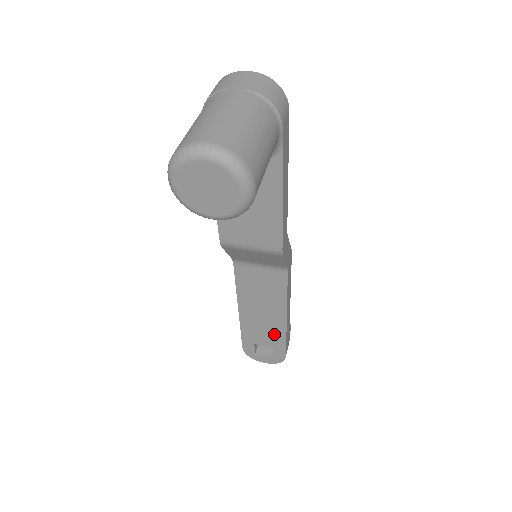
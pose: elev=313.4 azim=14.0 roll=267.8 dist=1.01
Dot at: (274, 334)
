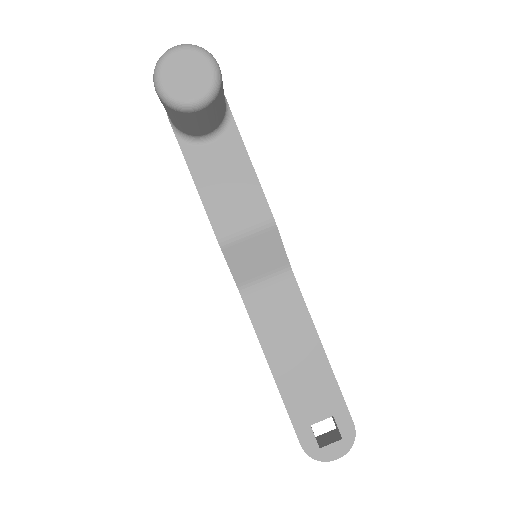
Dot at: (323, 387)
